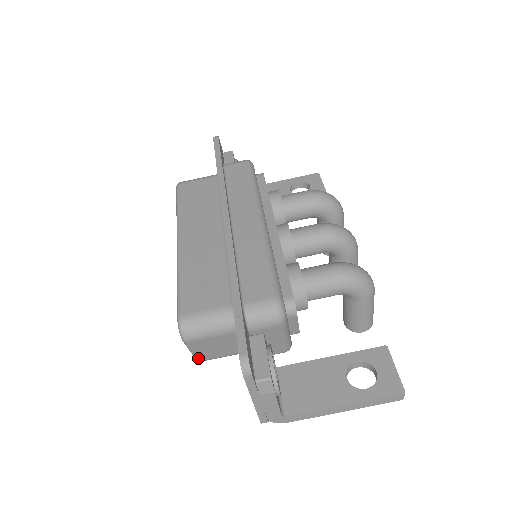
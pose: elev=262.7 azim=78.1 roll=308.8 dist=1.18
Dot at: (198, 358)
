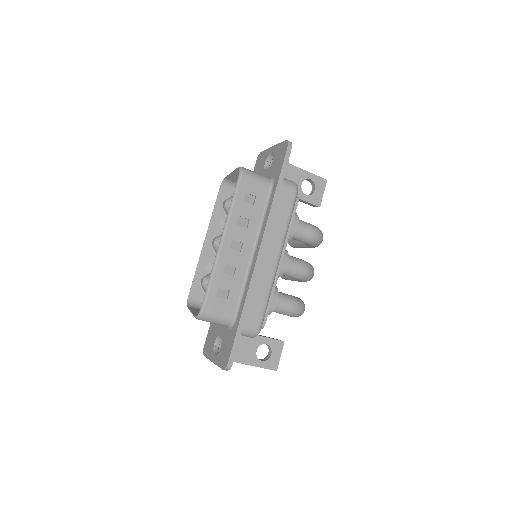
Dot at: occluded
